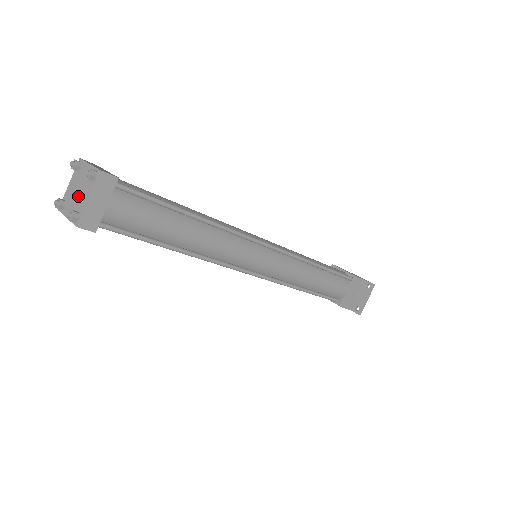
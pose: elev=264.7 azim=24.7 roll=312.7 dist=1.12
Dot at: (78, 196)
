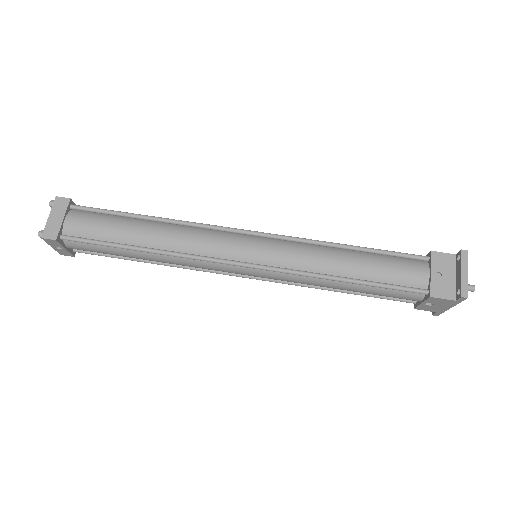
Dot at: occluded
